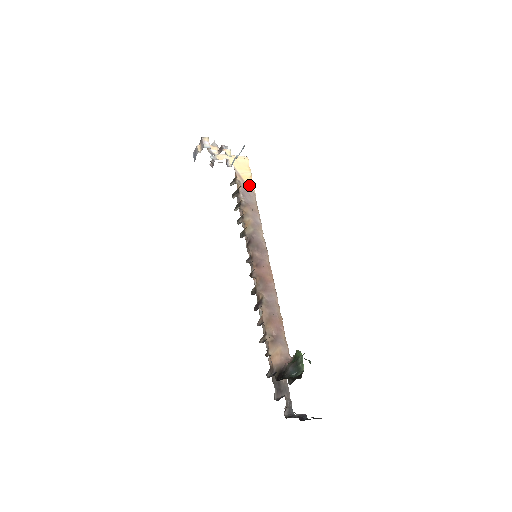
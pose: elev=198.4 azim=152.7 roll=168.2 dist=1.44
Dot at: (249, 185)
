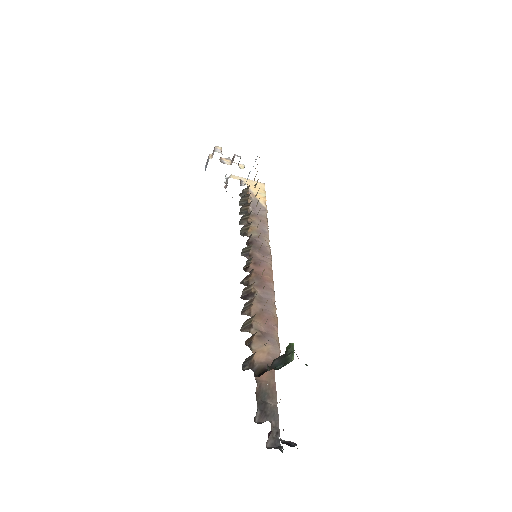
Dot at: (261, 202)
